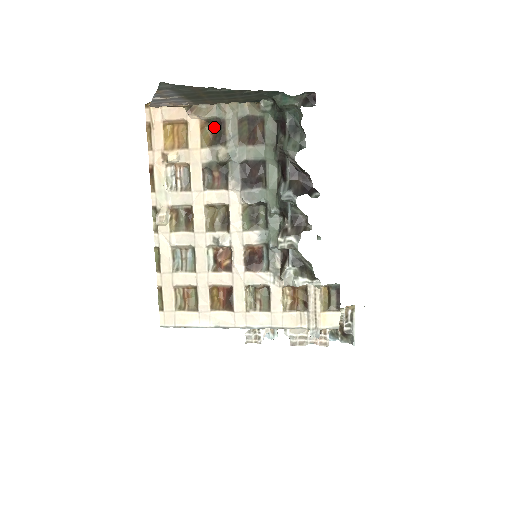
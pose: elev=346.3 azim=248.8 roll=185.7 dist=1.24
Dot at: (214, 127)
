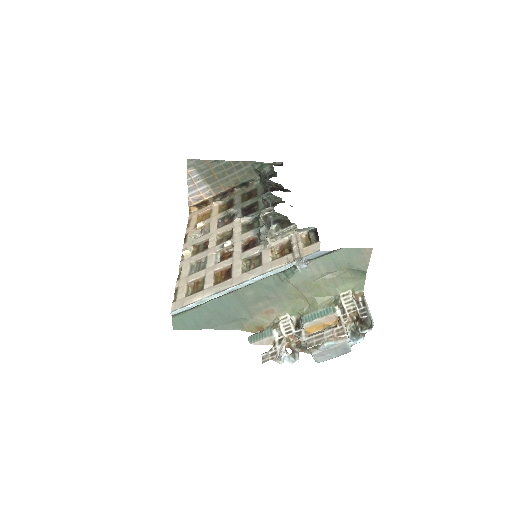
Dot at: (228, 206)
